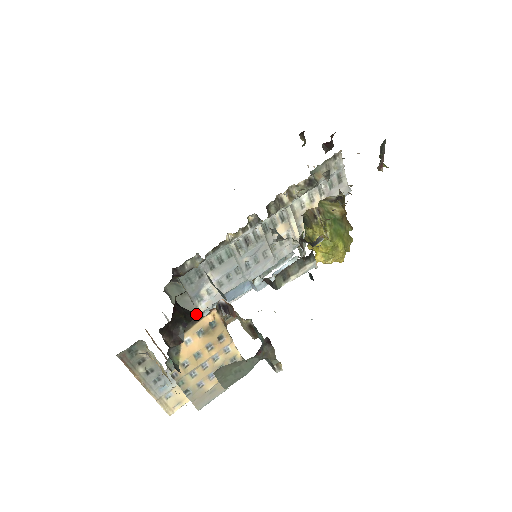
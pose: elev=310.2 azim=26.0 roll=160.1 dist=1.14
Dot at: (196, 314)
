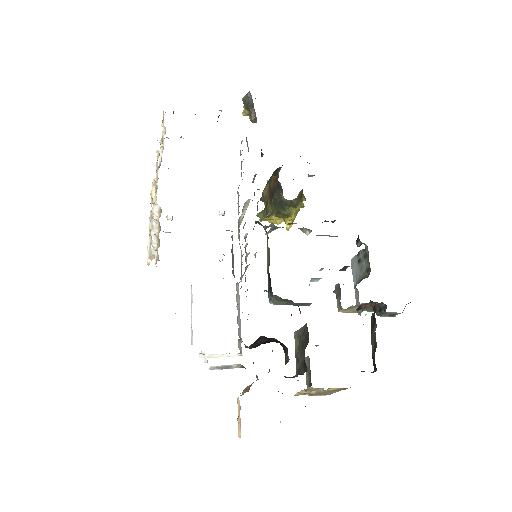
Dot at: (268, 338)
